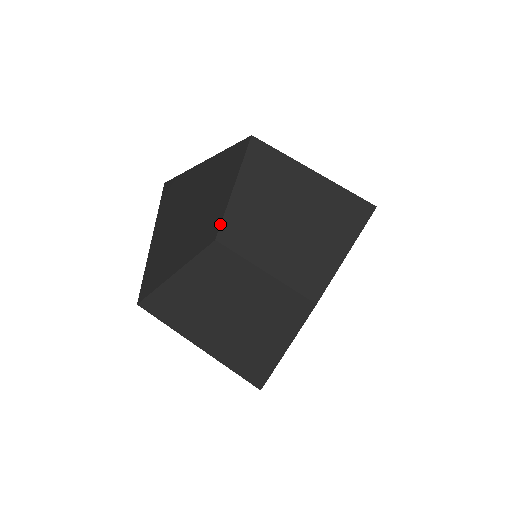
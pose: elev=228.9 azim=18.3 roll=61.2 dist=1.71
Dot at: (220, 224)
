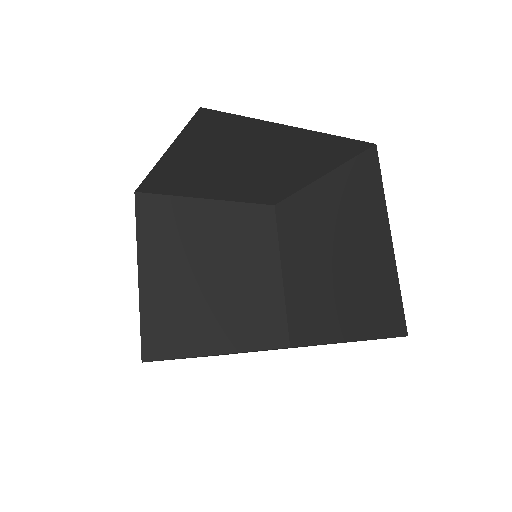
Dot at: (142, 181)
